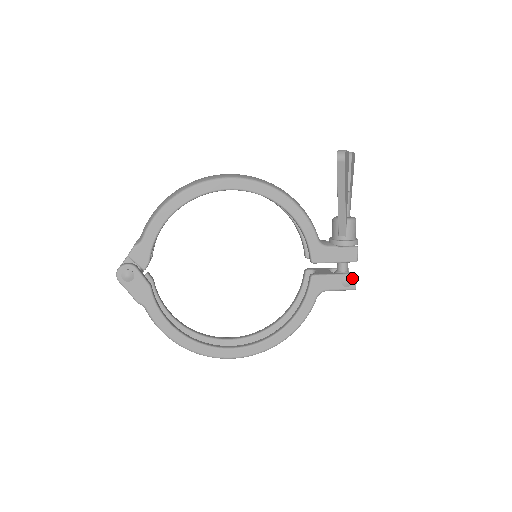
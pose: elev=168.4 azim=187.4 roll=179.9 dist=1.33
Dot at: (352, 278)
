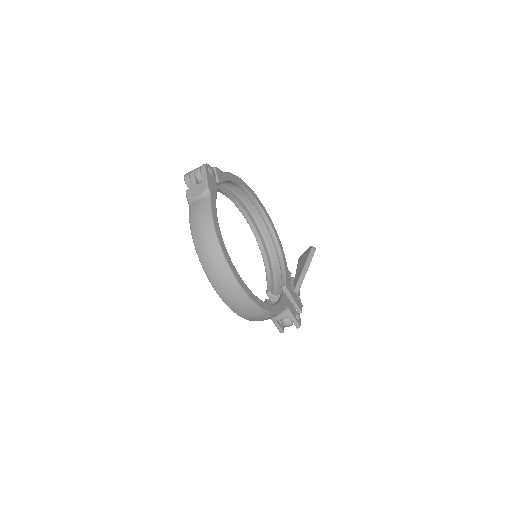
Dot at: occluded
